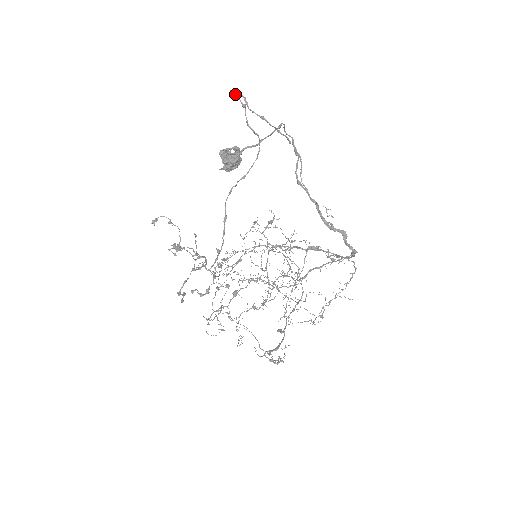
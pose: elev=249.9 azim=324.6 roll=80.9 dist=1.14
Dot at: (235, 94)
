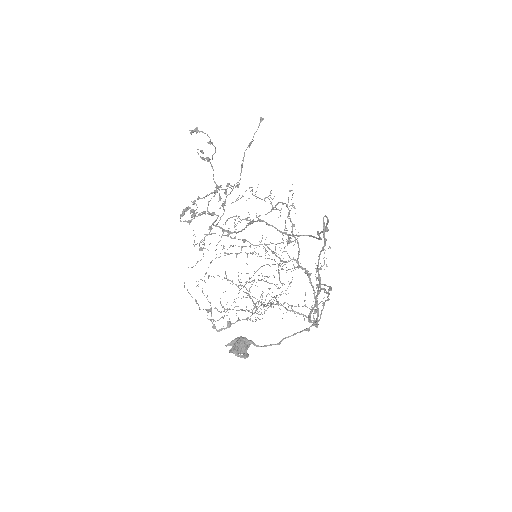
Dot at: (327, 219)
